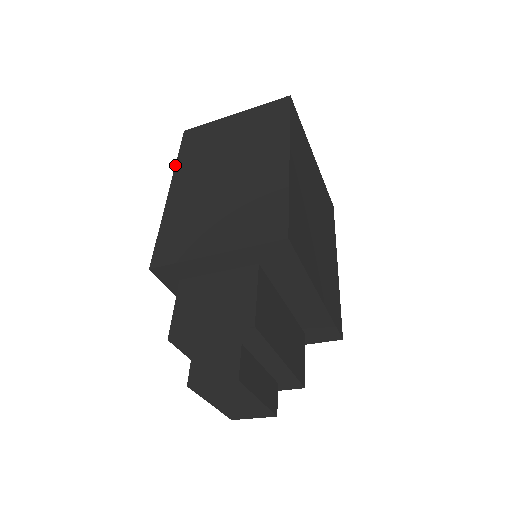
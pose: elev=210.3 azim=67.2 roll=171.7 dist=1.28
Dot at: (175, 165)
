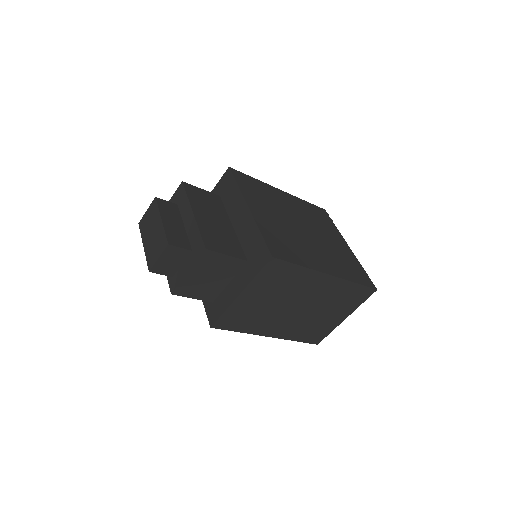
Dot at: occluded
